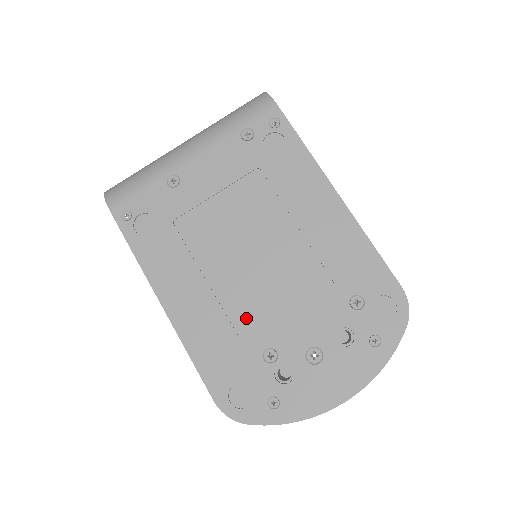
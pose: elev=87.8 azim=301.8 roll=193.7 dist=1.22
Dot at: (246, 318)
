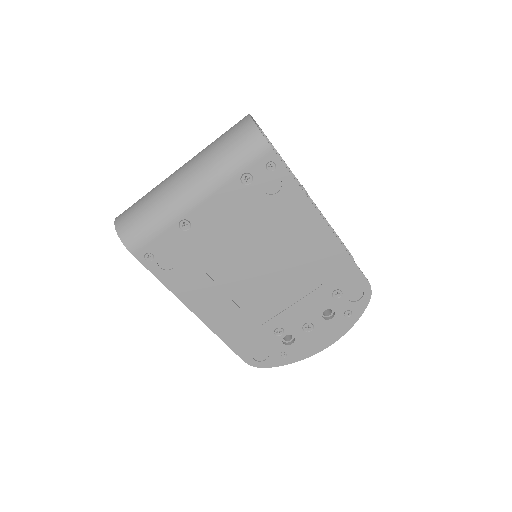
Dot at: (260, 313)
